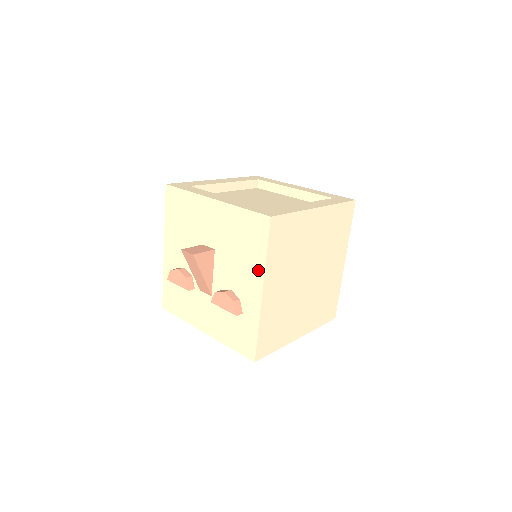
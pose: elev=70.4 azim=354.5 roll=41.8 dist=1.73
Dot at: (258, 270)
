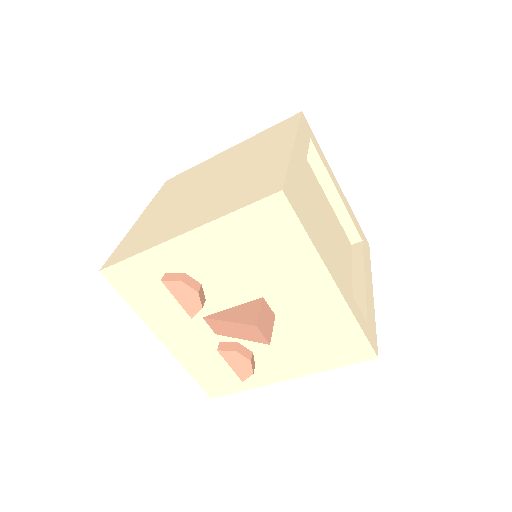
Dot at: (308, 368)
